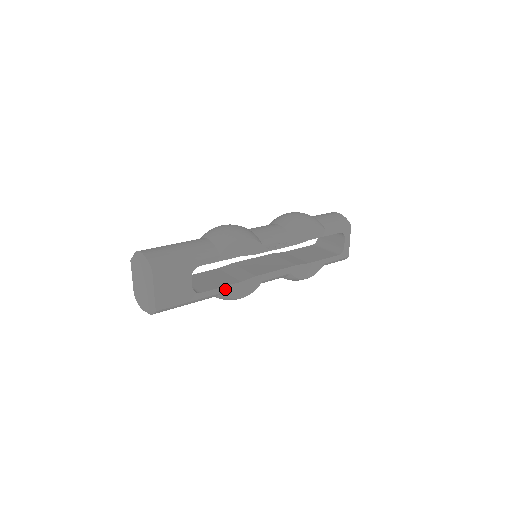
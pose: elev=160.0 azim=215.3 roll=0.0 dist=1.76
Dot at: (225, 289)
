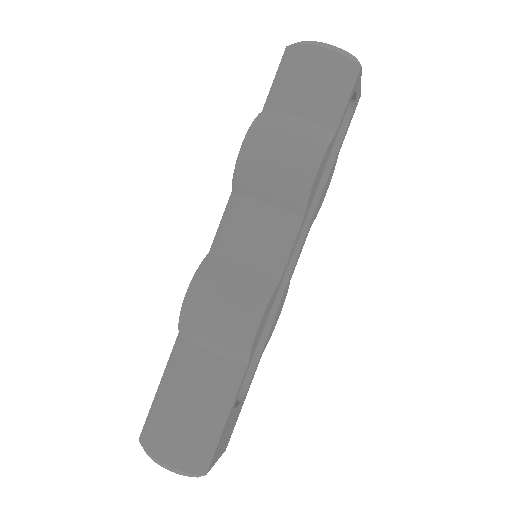
Dot at: (264, 347)
